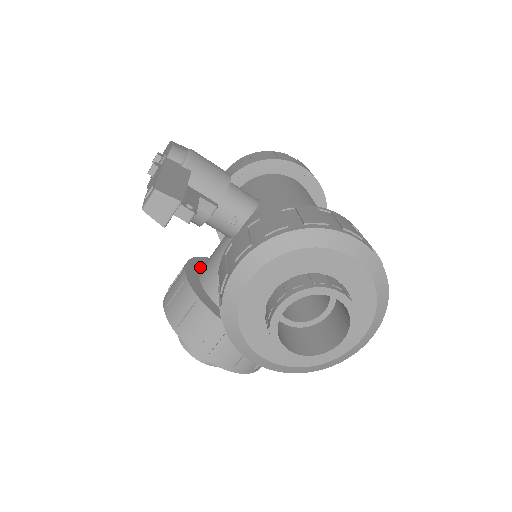
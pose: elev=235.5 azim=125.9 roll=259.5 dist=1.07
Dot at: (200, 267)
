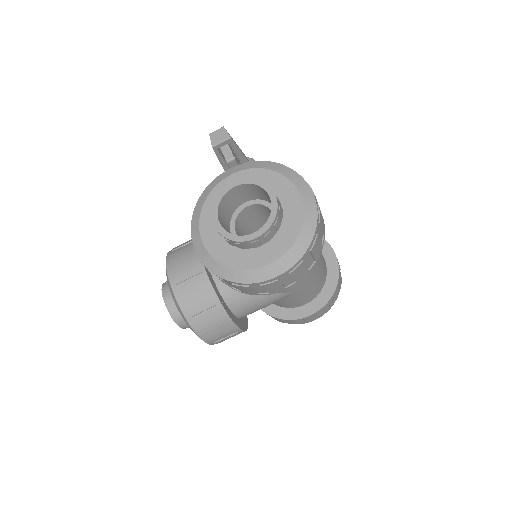
Dot at: occluded
